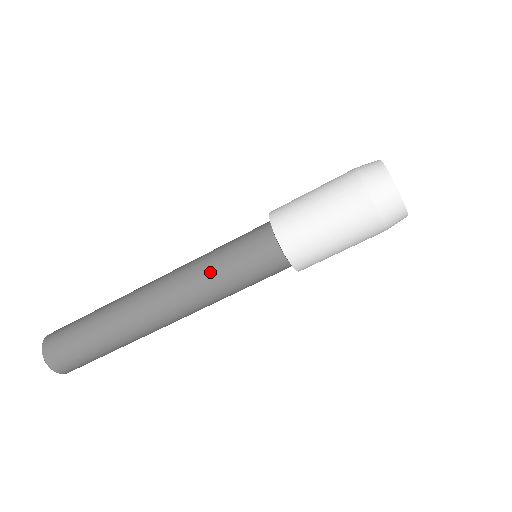
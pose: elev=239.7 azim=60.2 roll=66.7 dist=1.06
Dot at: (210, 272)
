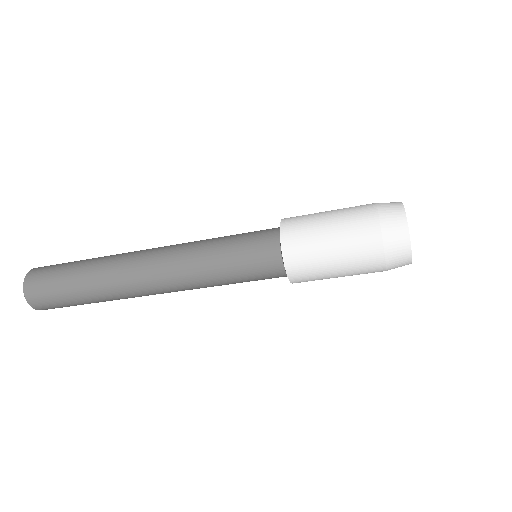
Dot at: (208, 258)
